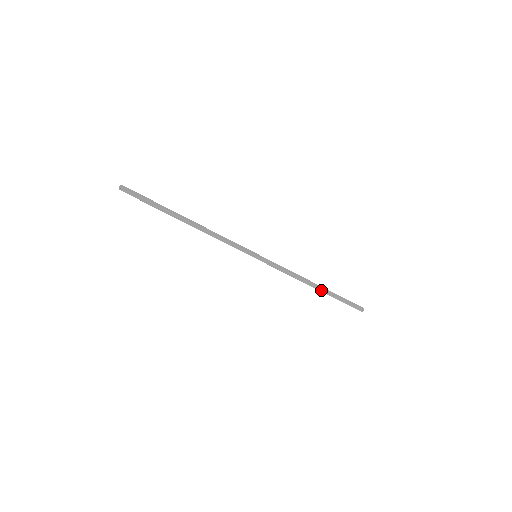
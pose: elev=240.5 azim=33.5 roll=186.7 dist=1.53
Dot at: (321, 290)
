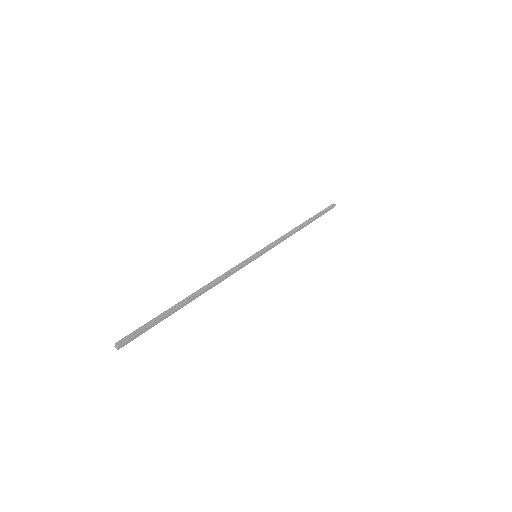
Dot at: occluded
